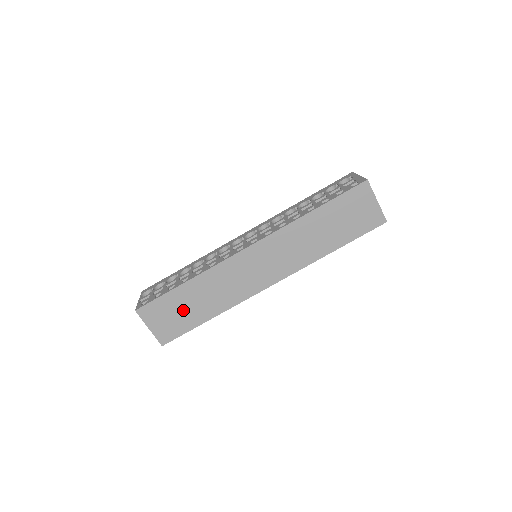
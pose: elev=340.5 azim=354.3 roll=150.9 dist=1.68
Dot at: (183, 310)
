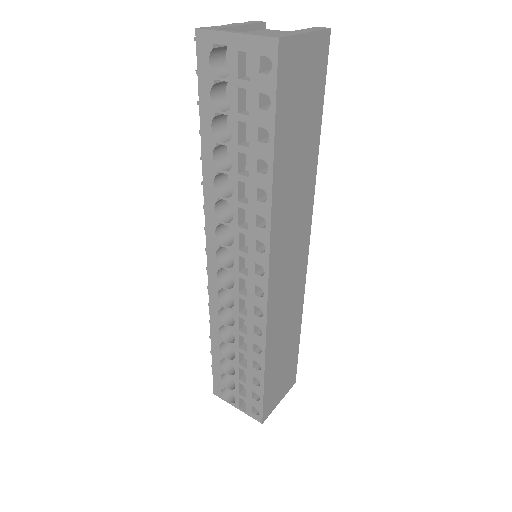
Dot at: (282, 366)
